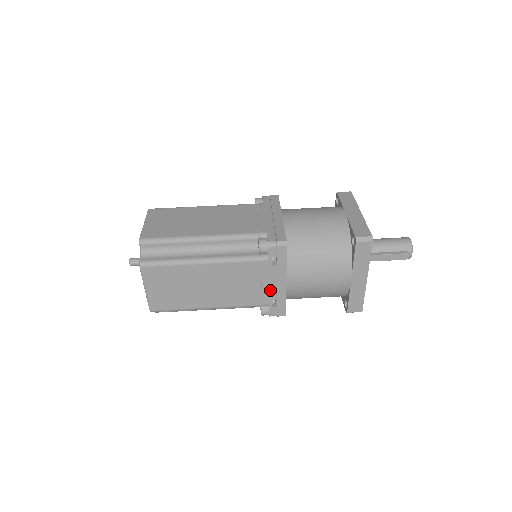
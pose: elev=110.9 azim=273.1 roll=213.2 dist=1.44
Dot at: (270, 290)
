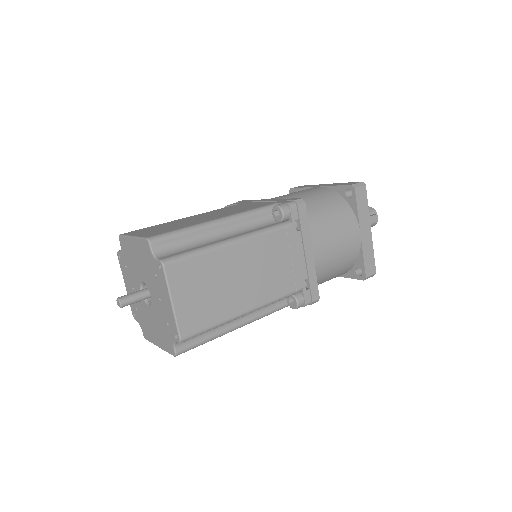
Dot at: (300, 266)
